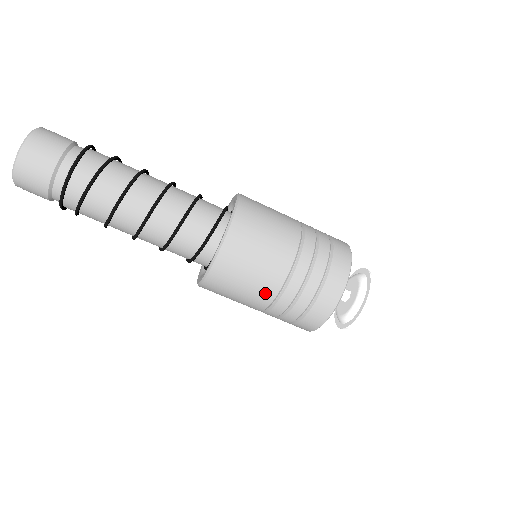
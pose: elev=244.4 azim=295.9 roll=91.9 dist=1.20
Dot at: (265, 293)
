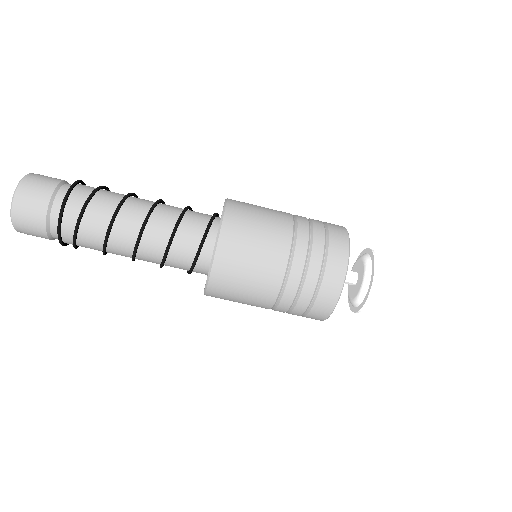
Dot at: (274, 271)
